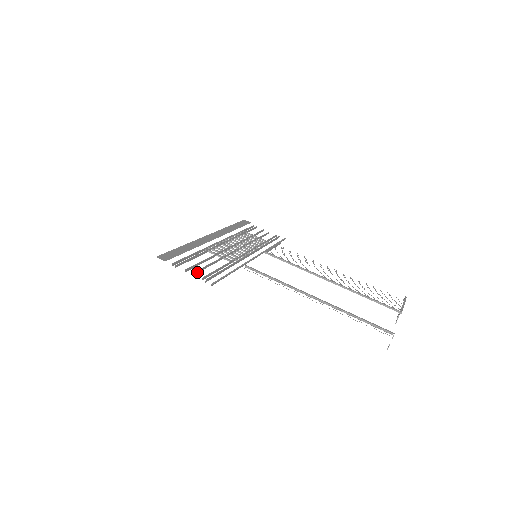
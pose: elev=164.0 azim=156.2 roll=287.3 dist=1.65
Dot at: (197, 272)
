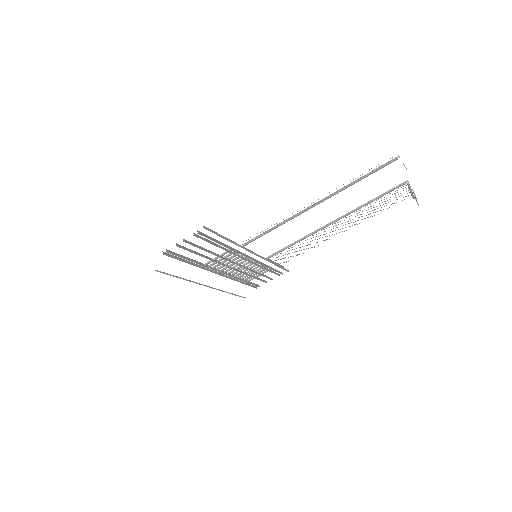
Dot at: (190, 244)
